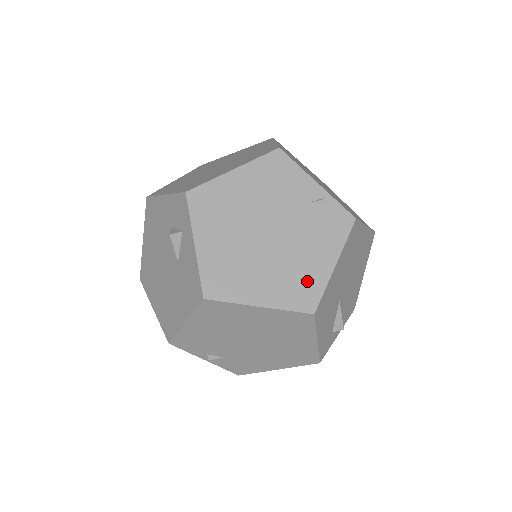
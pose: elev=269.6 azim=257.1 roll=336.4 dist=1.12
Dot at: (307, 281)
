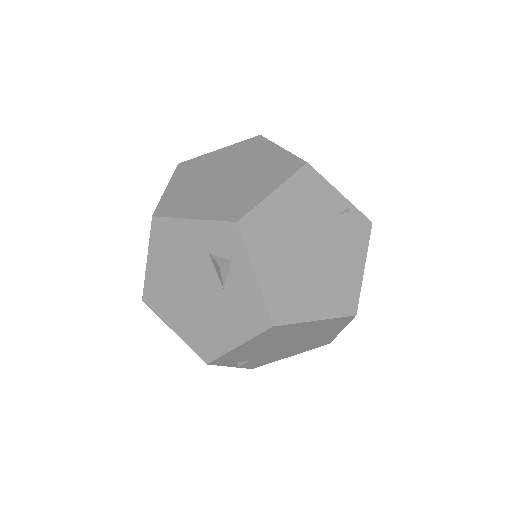
Dot at: (347, 288)
